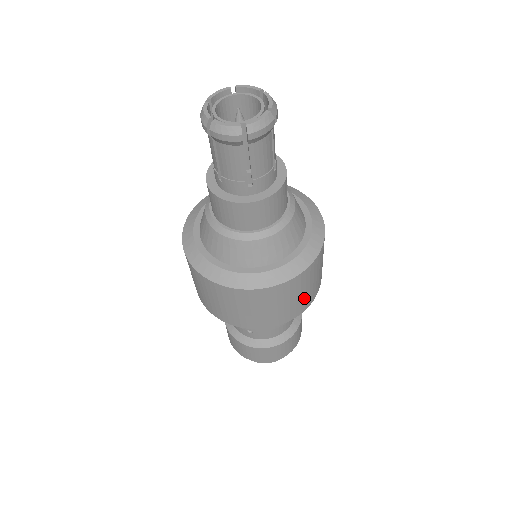
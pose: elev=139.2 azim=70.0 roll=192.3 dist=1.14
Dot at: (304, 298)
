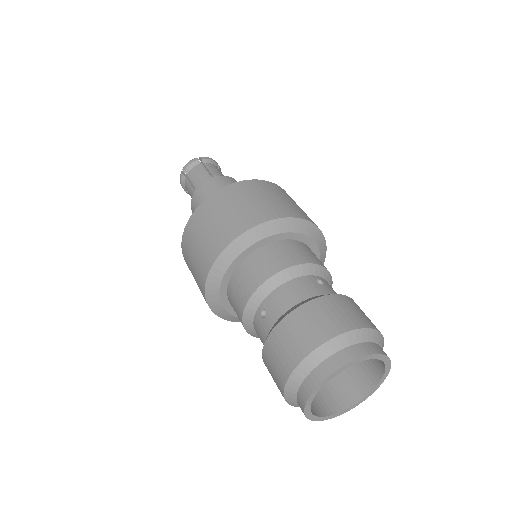
Dot at: occluded
